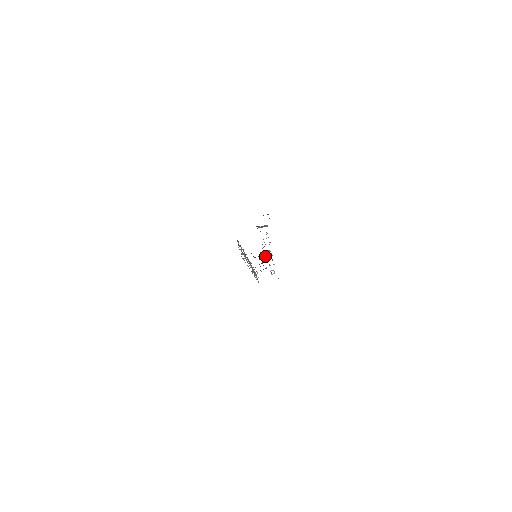
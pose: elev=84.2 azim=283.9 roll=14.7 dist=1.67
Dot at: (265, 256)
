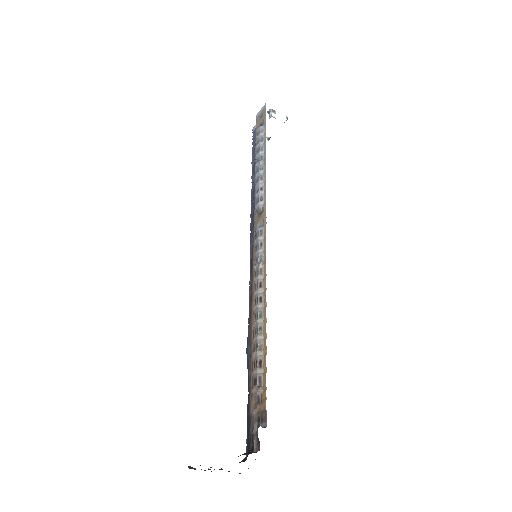
Dot at: (255, 177)
